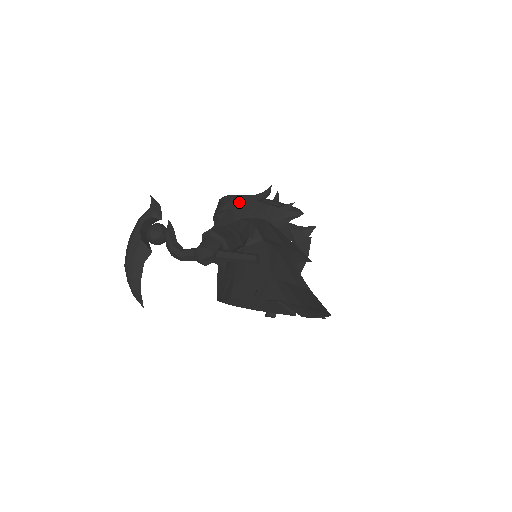
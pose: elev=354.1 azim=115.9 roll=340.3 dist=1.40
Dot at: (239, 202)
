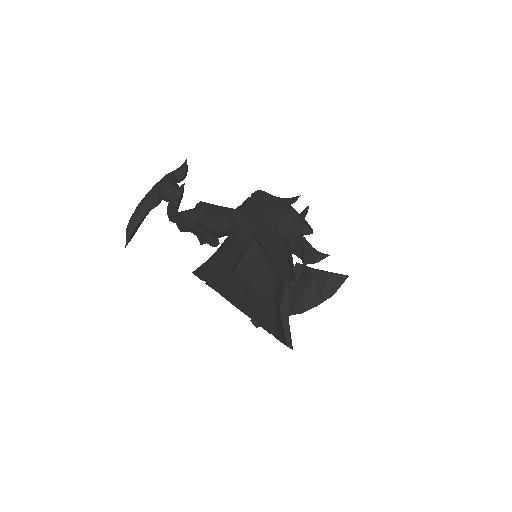
Dot at: occluded
